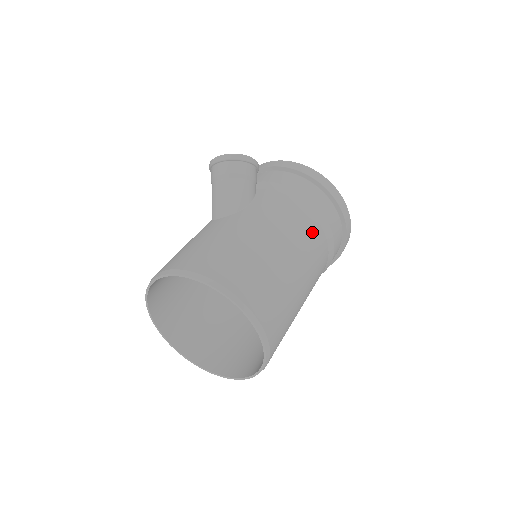
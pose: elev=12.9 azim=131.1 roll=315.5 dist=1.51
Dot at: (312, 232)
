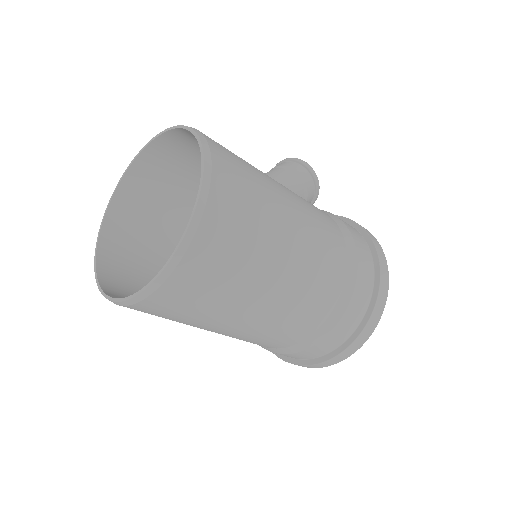
Dot at: (334, 246)
